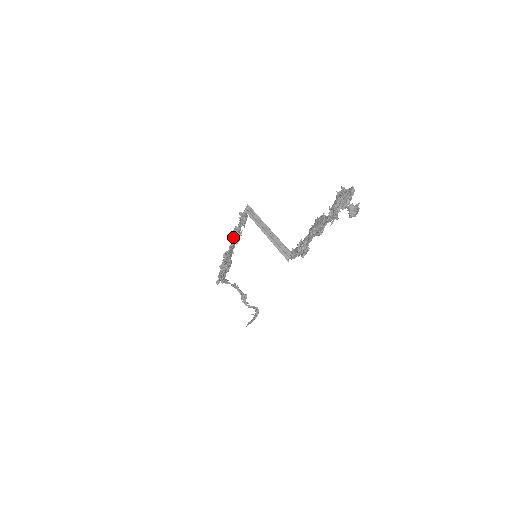
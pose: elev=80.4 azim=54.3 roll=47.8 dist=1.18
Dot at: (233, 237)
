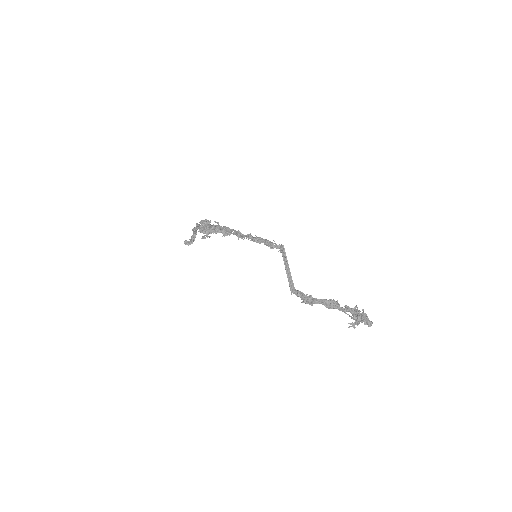
Dot at: (247, 236)
